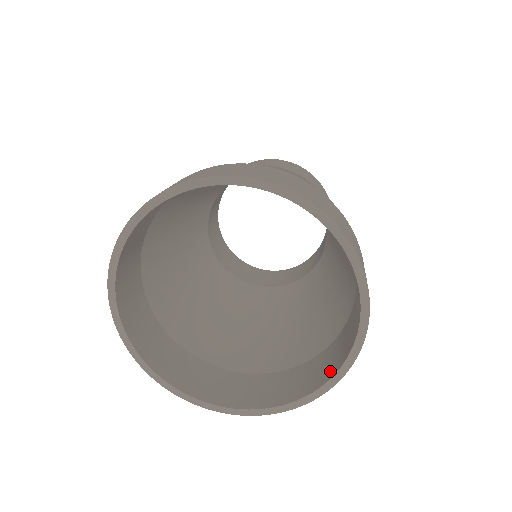
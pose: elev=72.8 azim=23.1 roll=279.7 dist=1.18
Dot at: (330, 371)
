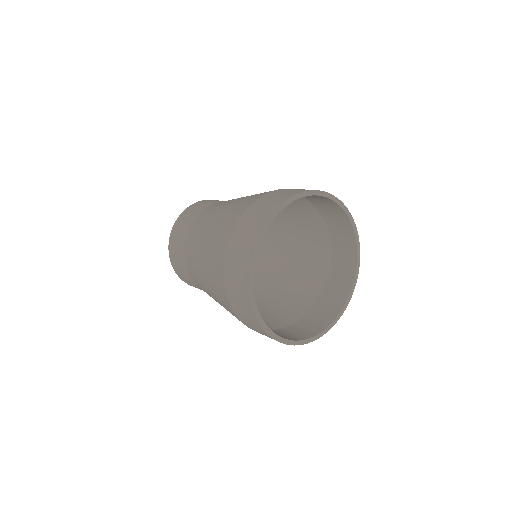
Dot at: (333, 314)
